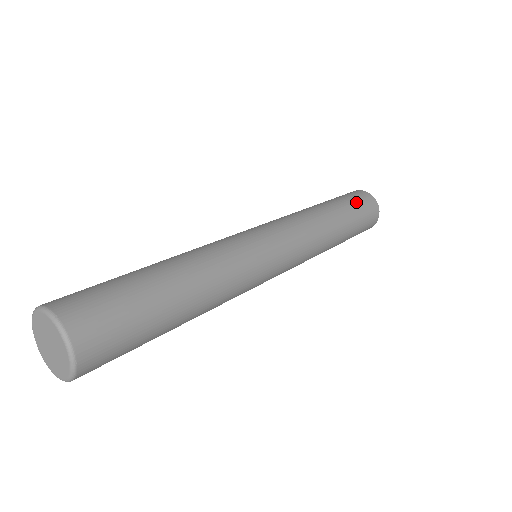
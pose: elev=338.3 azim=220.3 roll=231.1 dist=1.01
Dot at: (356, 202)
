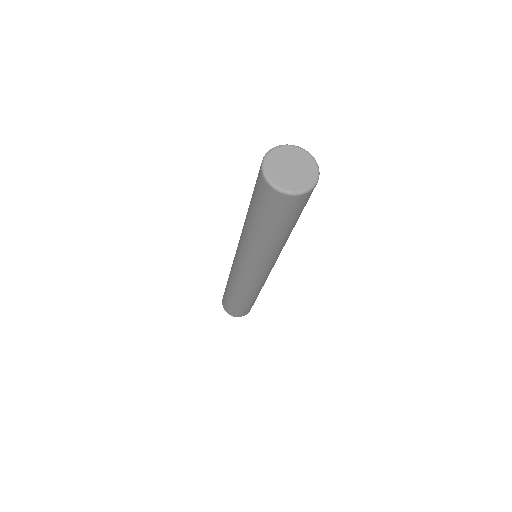
Dot at: occluded
